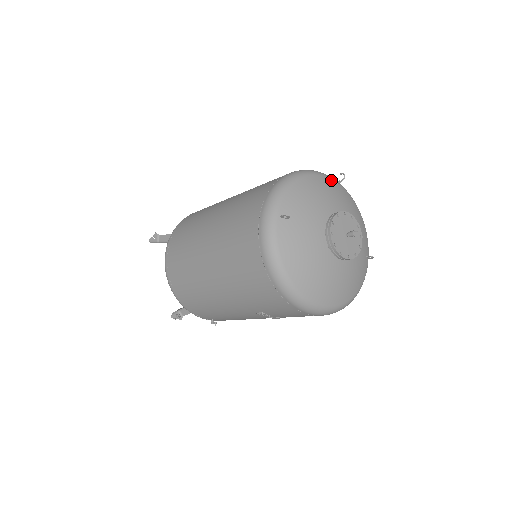
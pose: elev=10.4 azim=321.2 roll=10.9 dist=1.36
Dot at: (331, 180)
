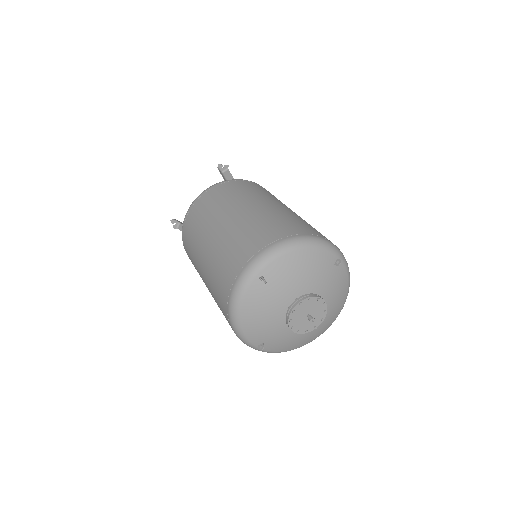
Dot at: (257, 279)
